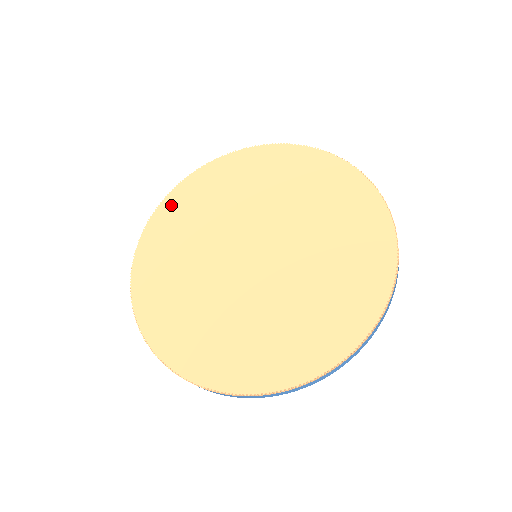
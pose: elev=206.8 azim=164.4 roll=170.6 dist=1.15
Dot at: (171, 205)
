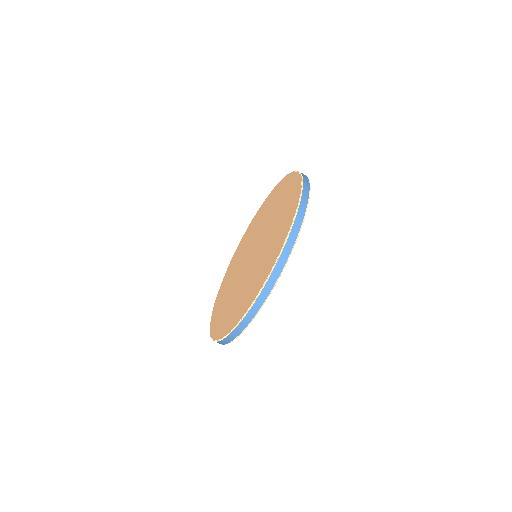
Dot at: (235, 254)
